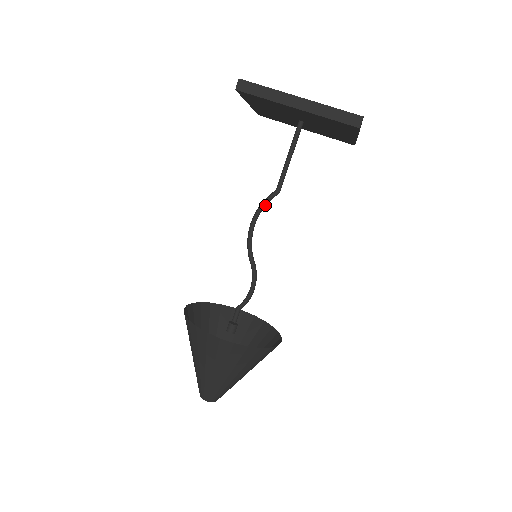
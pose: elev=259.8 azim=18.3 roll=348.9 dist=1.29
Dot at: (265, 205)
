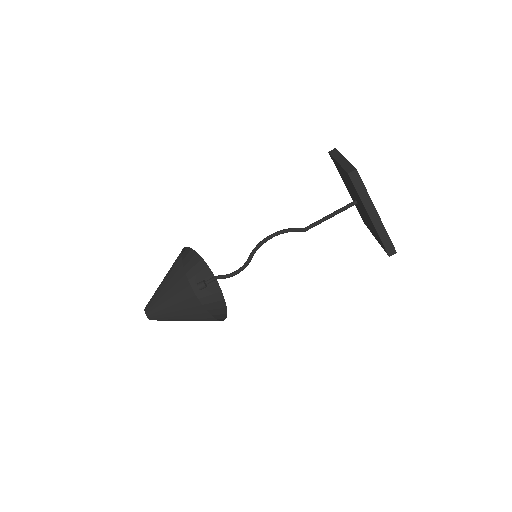
Dot at: (289, 231)
